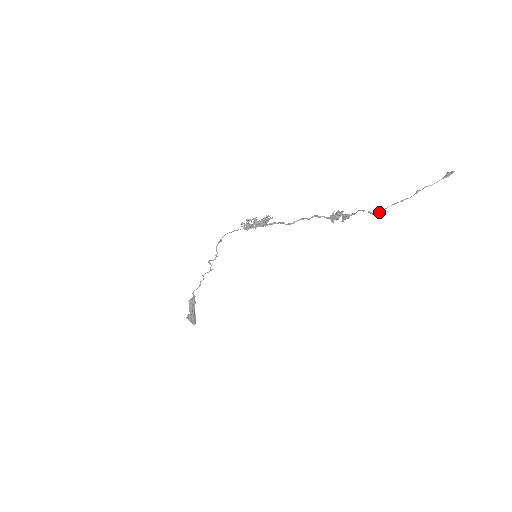
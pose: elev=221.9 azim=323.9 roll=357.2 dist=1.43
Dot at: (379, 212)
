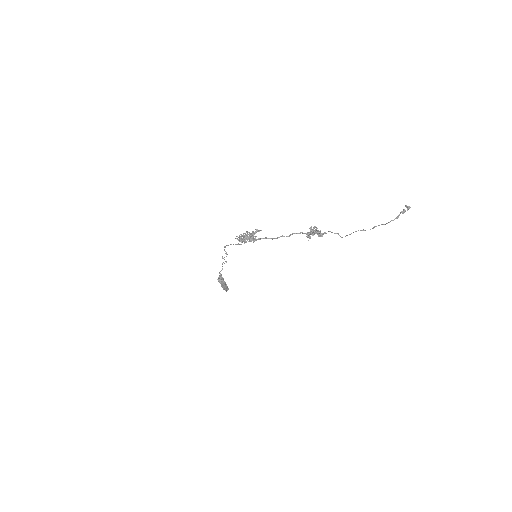
Dot at: occluded
